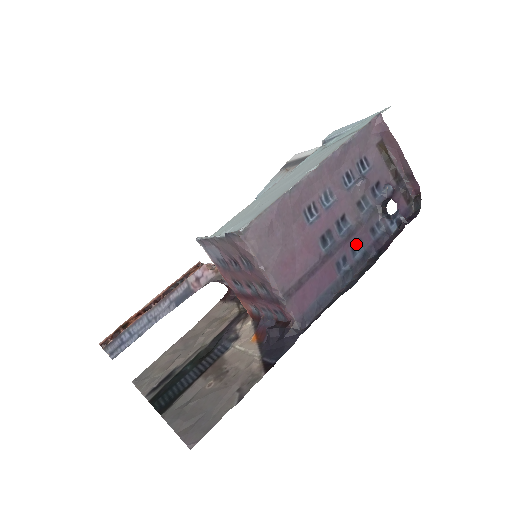
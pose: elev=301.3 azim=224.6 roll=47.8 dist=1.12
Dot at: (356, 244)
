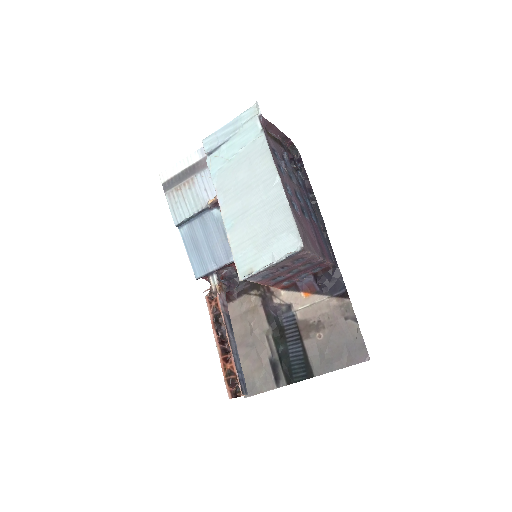
Dot at: (305, 199)
